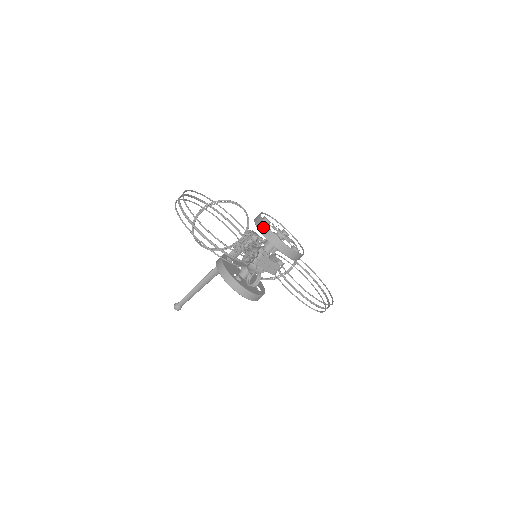
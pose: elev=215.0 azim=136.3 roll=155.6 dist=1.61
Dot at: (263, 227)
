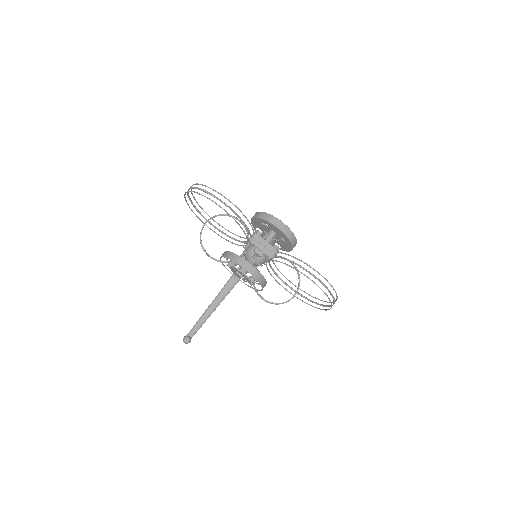
Dot at: (256, 214)
